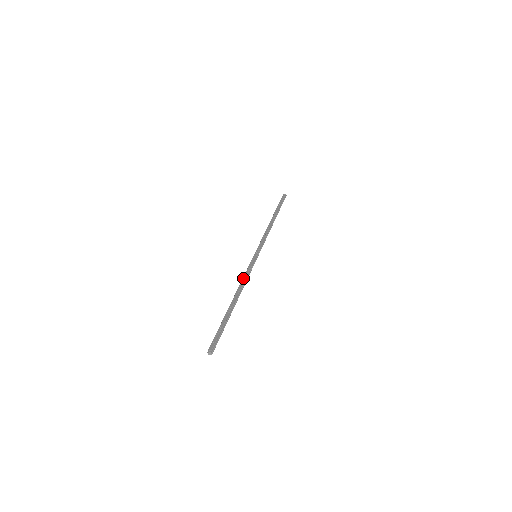
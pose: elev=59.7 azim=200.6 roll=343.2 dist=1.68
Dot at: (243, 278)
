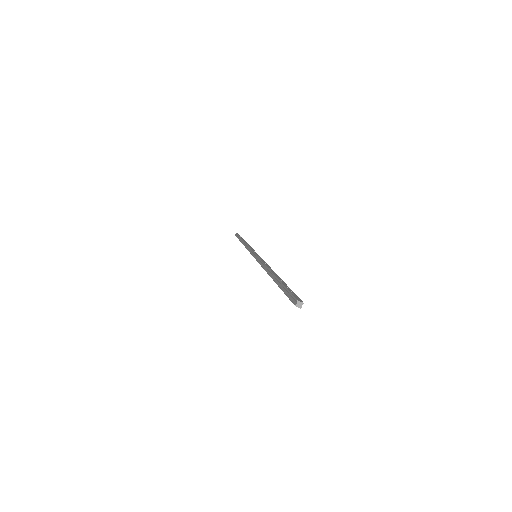
Dot at: occluded
